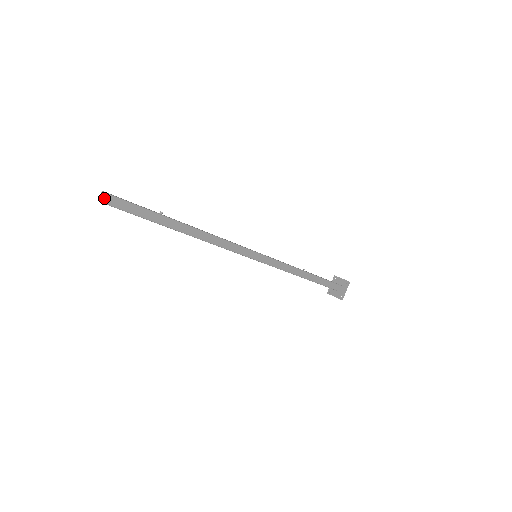
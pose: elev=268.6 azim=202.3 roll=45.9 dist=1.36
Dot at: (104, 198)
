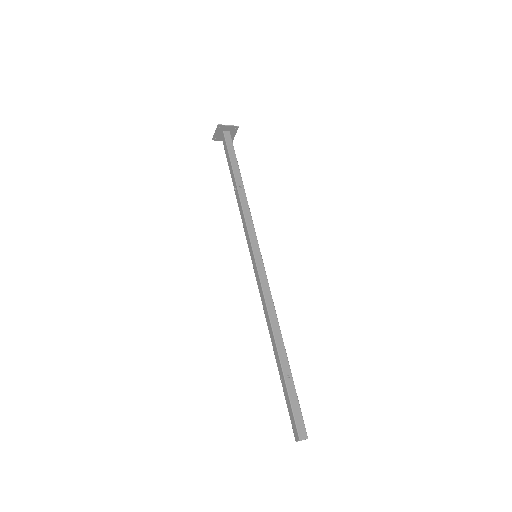
Dot at: occluded
